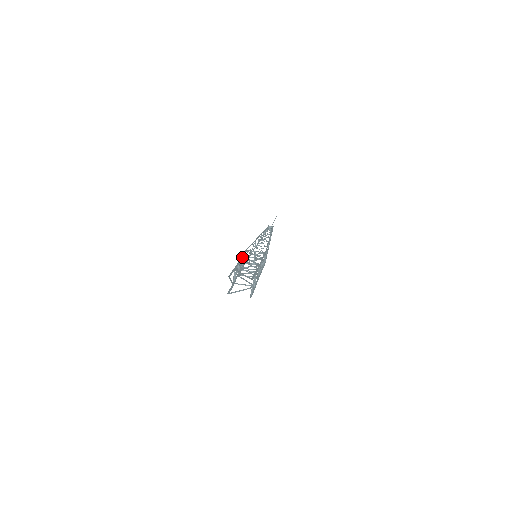
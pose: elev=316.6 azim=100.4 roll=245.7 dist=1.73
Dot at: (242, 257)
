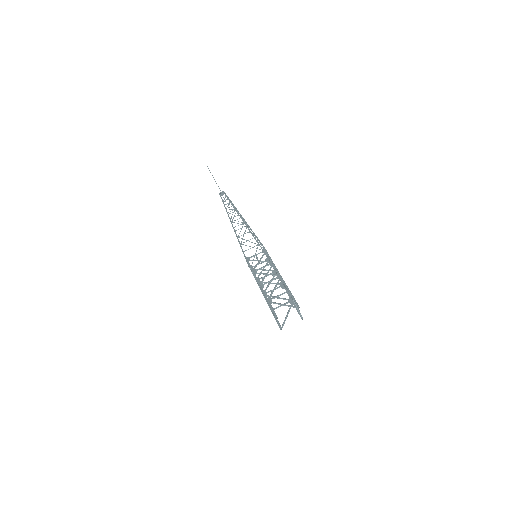
Dot at: (255, 274)
